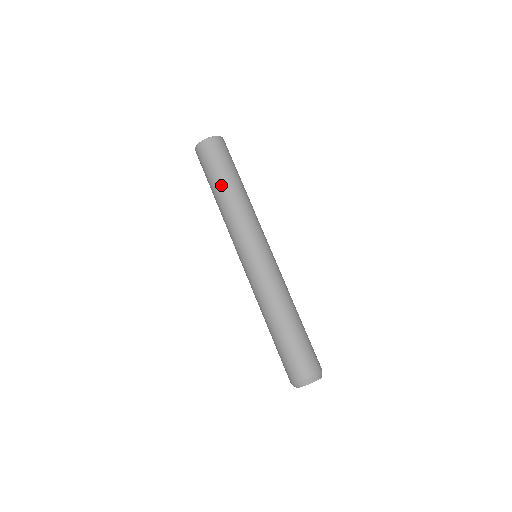
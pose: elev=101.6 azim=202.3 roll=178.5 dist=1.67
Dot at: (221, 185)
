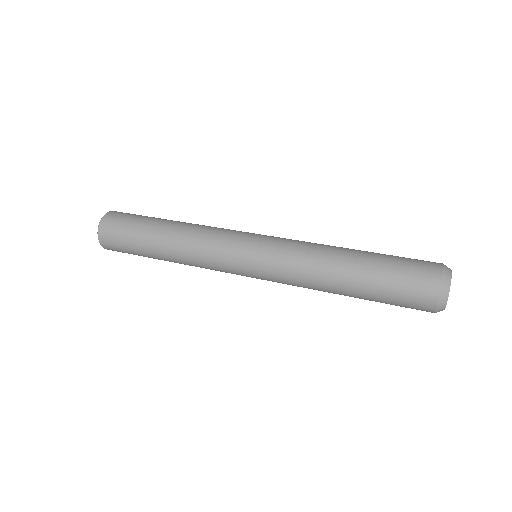
Dot at: (158, 226)
